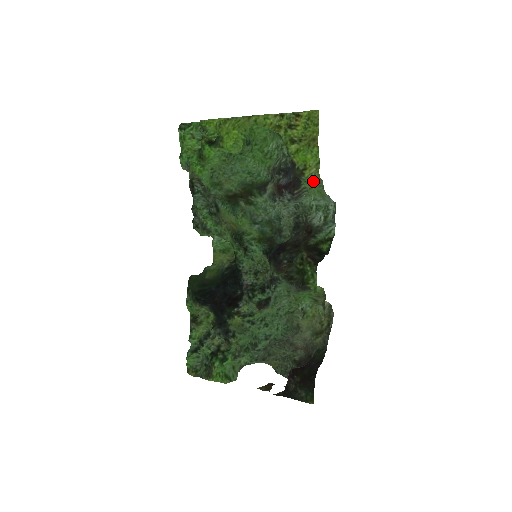
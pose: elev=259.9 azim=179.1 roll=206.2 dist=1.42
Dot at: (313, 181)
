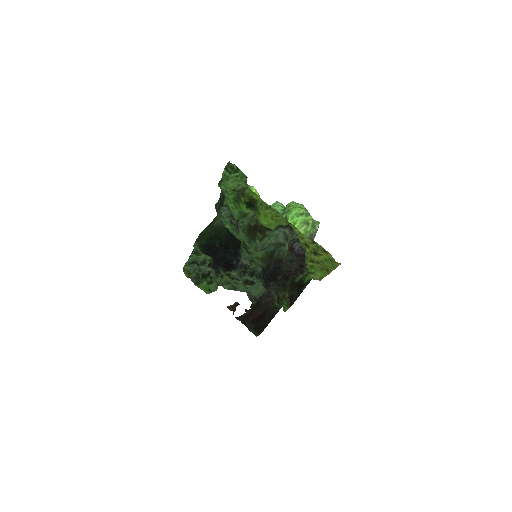
Dot at: (314, 278)
